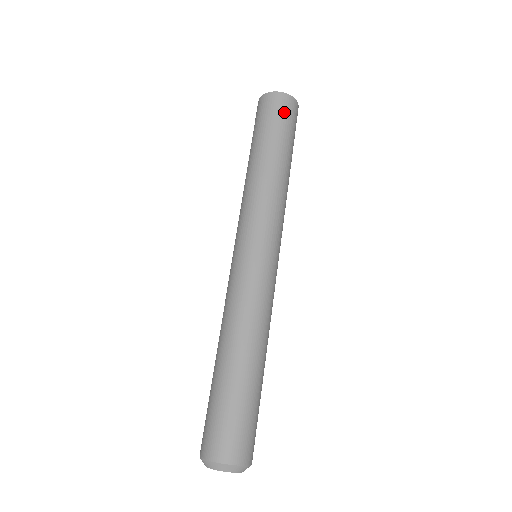
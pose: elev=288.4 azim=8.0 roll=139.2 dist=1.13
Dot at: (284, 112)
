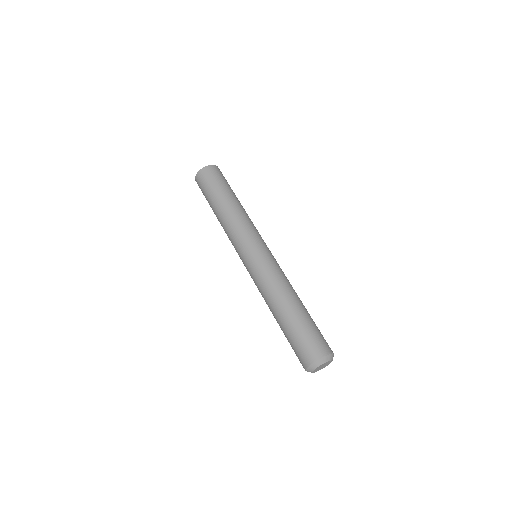
Dot at: (222, 175)
